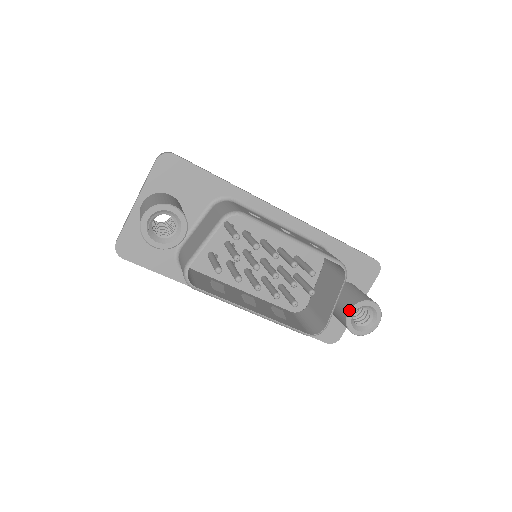
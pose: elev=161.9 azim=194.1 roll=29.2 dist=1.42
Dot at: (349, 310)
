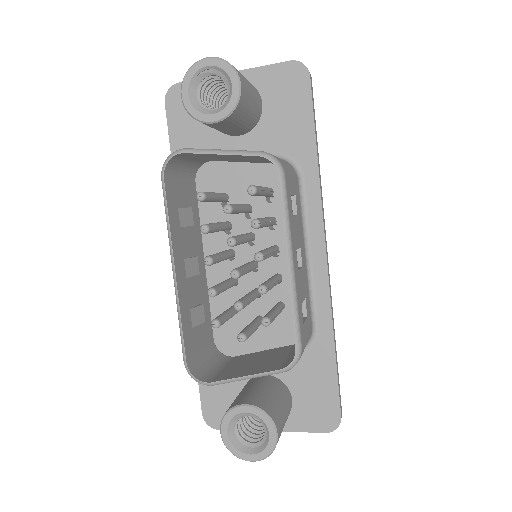
Dot at: (247, 403)
